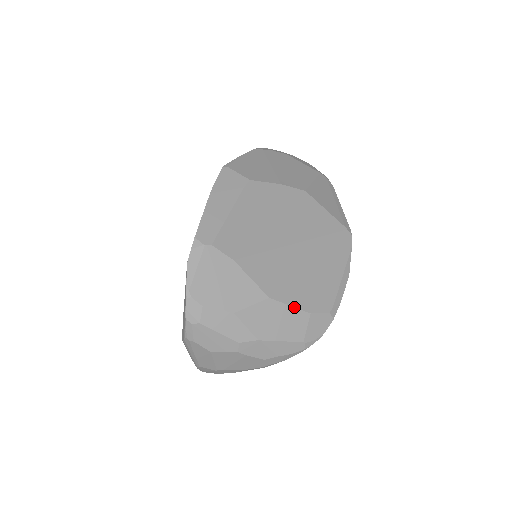
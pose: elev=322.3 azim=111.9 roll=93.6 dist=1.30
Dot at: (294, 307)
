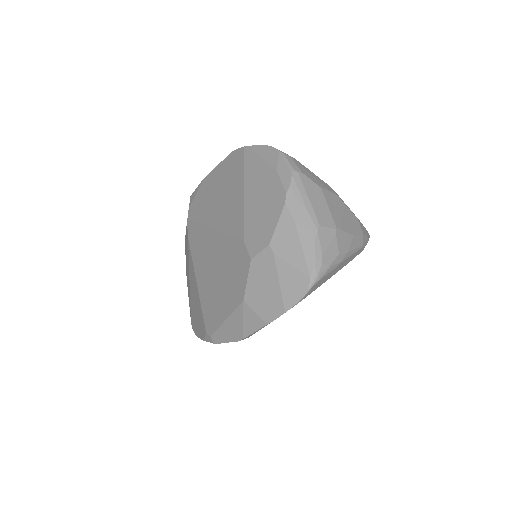
Dot at: occluded
